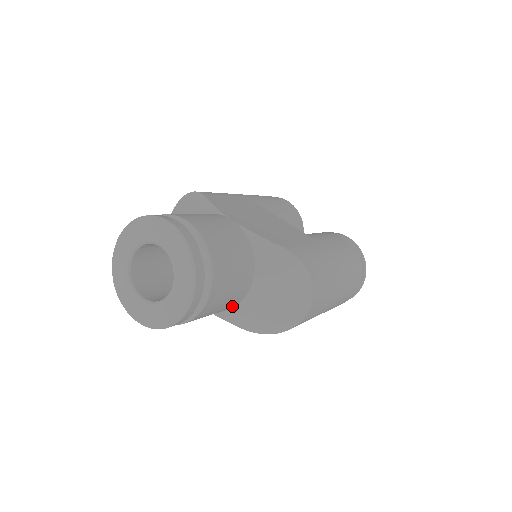
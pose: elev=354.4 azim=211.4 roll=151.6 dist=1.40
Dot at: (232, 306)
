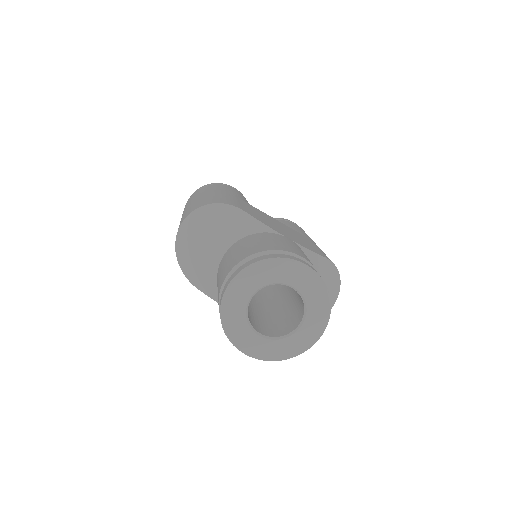
Dot at: occluded
